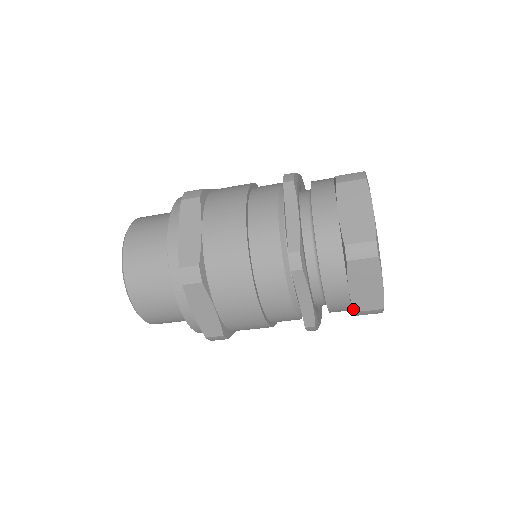
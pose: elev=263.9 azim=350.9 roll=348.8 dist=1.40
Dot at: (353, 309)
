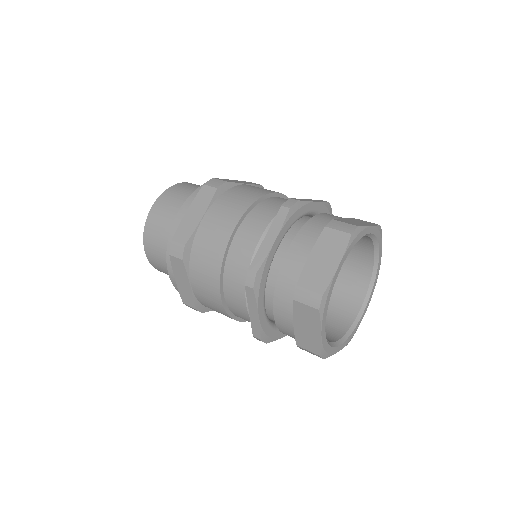
Dot at: occluded
